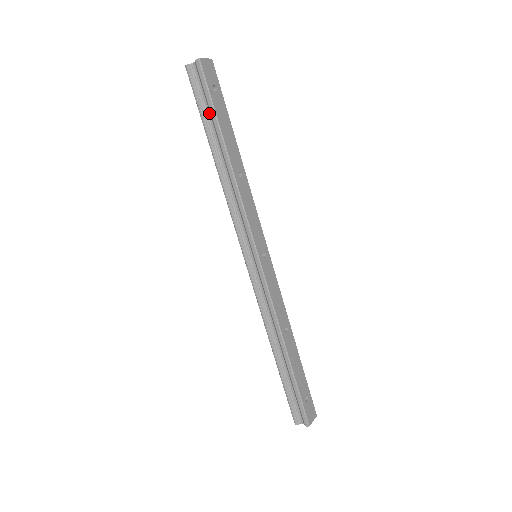
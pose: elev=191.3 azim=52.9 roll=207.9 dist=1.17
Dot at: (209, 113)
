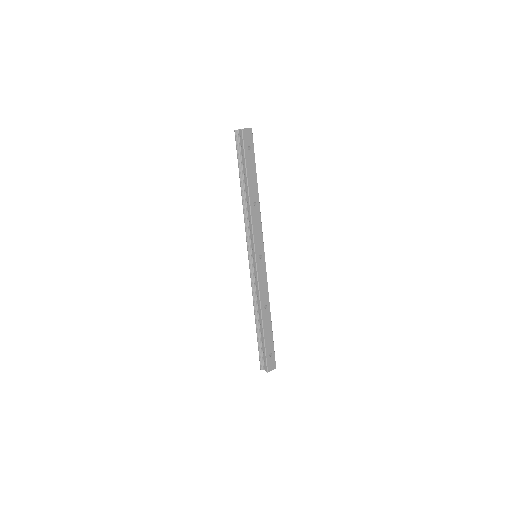
Dot at: (243, 162)
